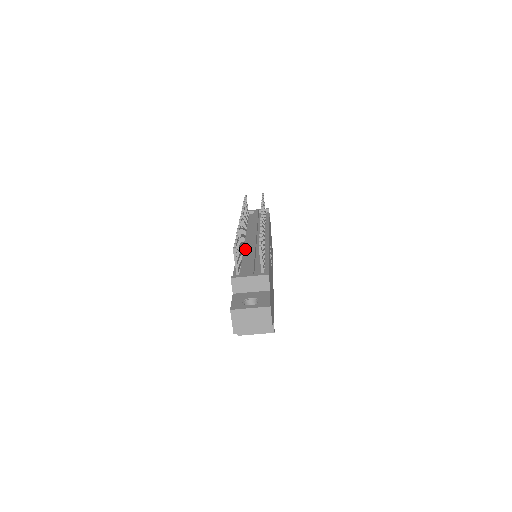
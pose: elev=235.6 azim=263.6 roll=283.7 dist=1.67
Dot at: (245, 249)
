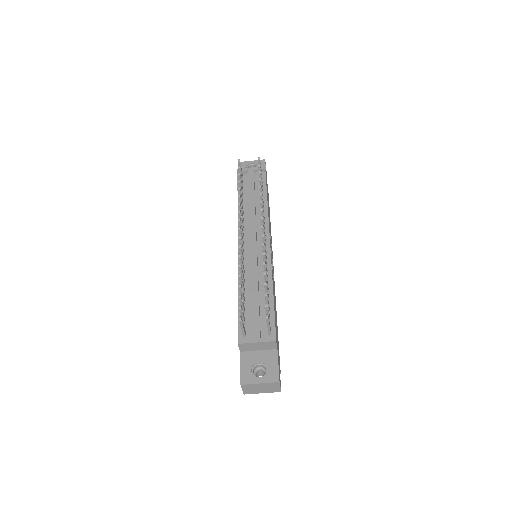
Dot at: (246, 268)
